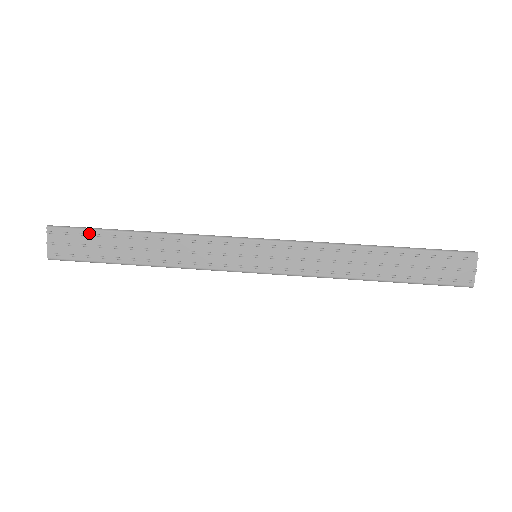
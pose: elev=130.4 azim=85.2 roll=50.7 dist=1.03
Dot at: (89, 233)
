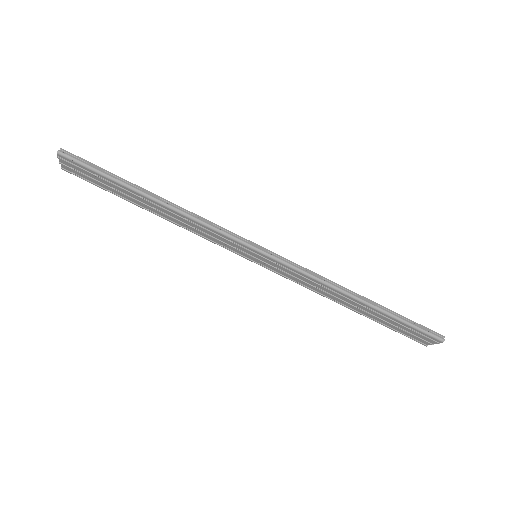
Dot at: (101, 176)
